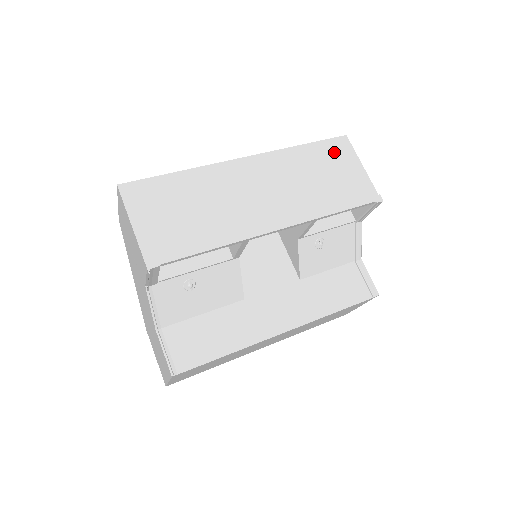
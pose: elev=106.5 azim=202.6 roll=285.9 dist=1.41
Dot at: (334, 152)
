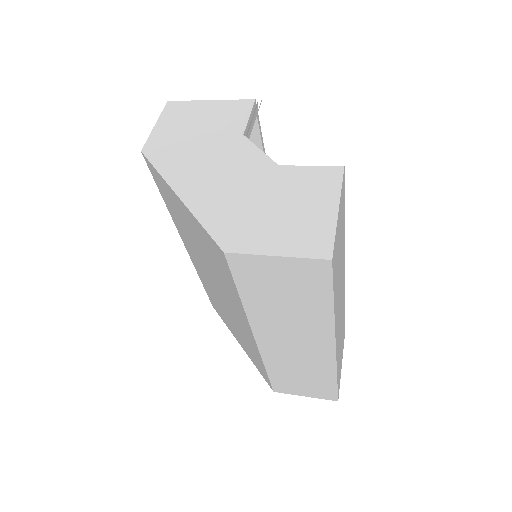
Dot at: occluded
